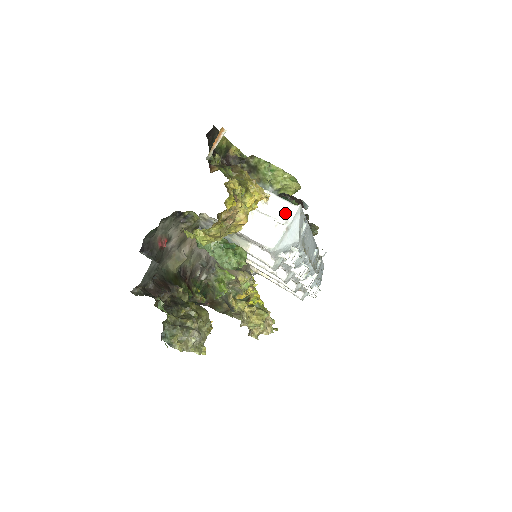
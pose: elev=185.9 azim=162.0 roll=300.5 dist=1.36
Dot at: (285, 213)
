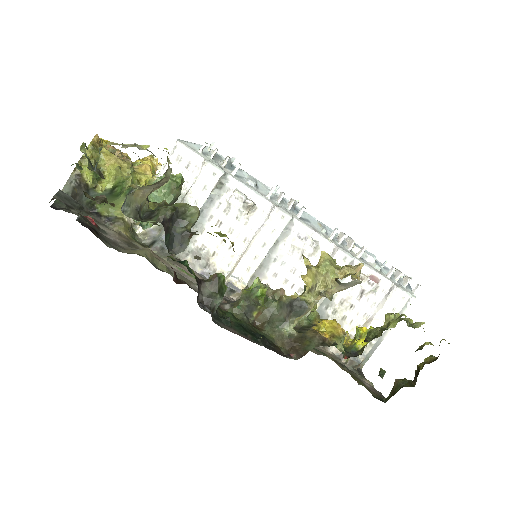
Dot at: occluded
